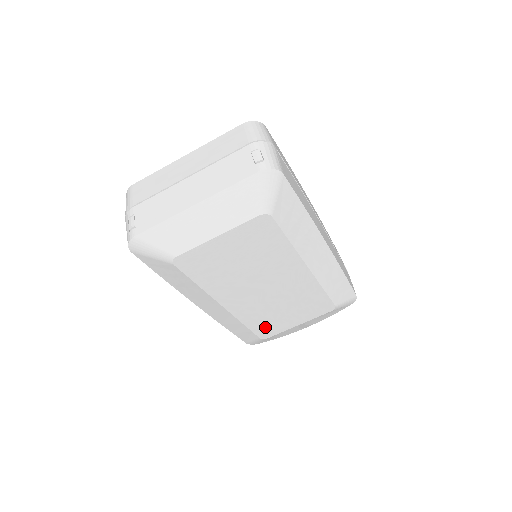
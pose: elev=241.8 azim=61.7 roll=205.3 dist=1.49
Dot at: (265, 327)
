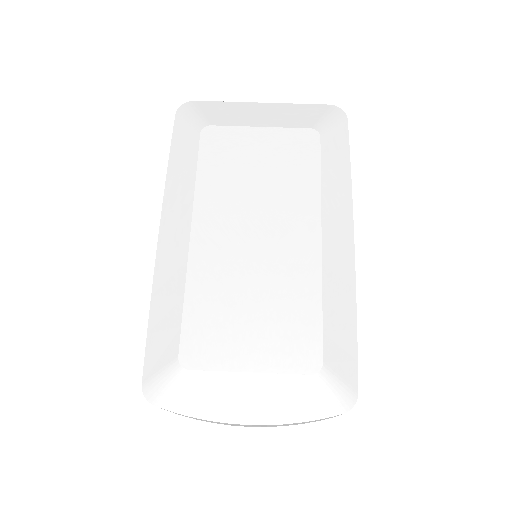
Dot at: (204, 332)
